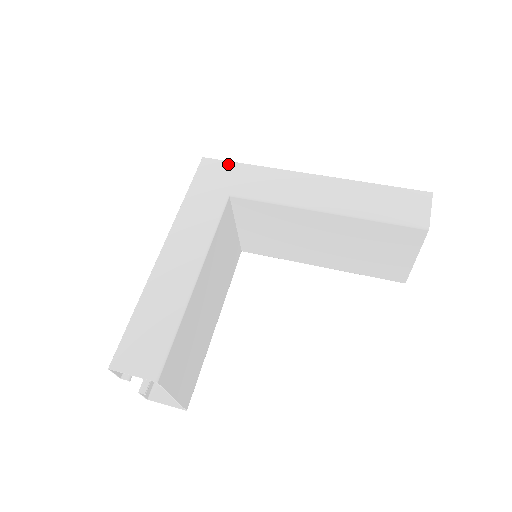
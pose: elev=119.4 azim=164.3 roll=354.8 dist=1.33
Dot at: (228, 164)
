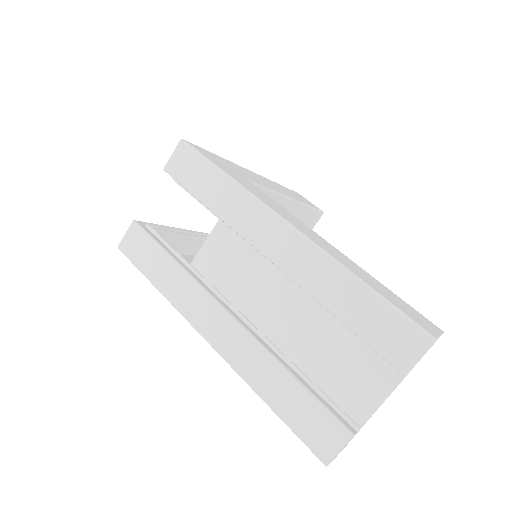
Dot at: (208, 151)
